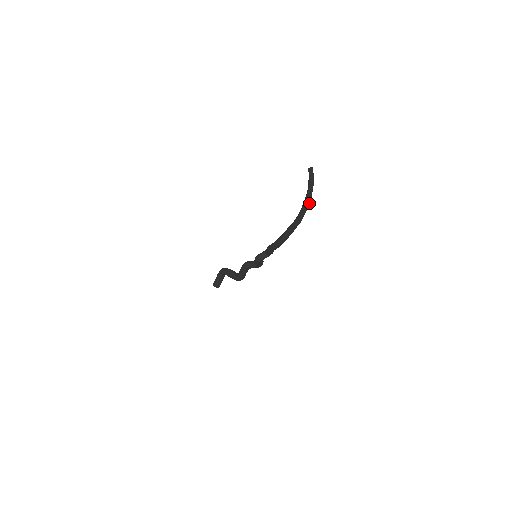
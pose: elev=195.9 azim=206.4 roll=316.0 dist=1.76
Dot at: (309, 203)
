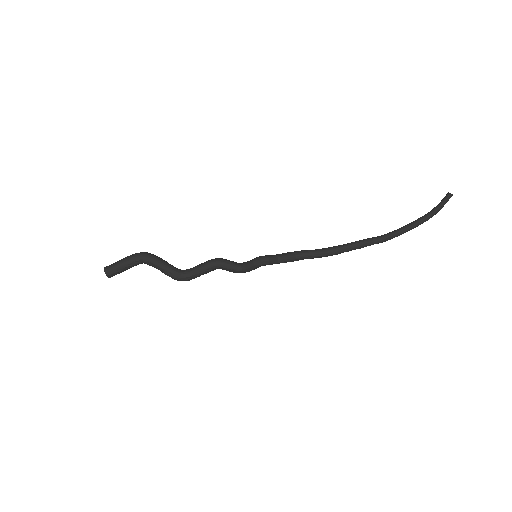
Dot at: (416, 226)
